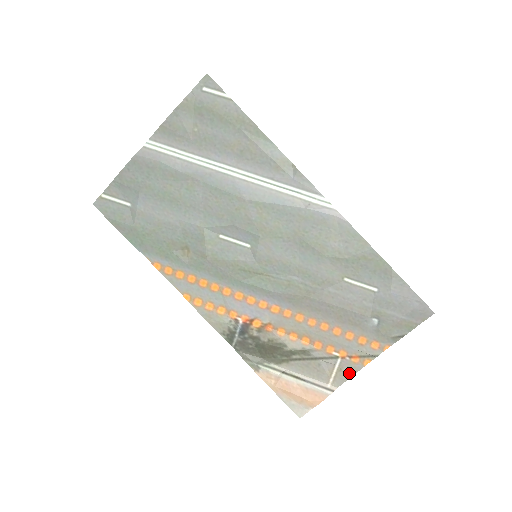
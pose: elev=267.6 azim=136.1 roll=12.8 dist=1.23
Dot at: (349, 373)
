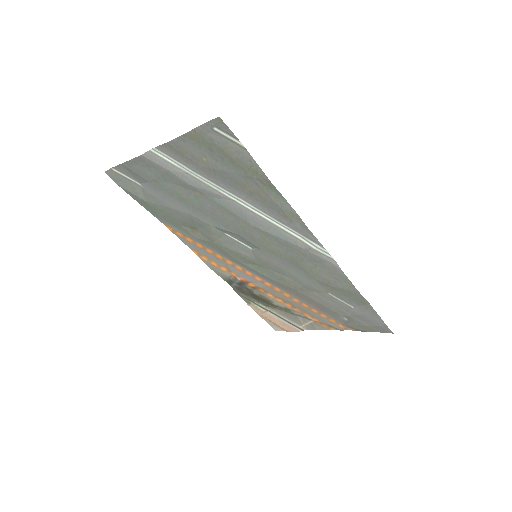
Dot at: (317, 328)
